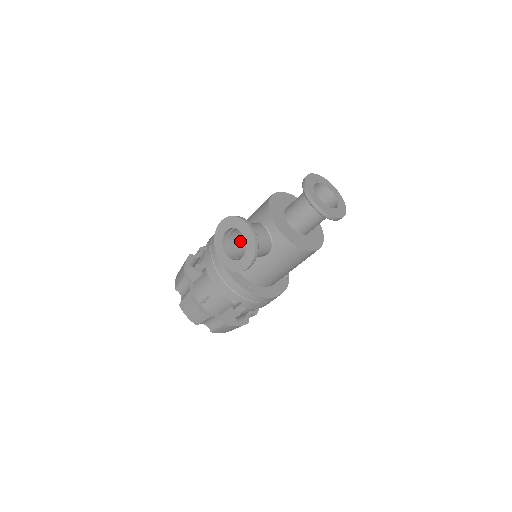
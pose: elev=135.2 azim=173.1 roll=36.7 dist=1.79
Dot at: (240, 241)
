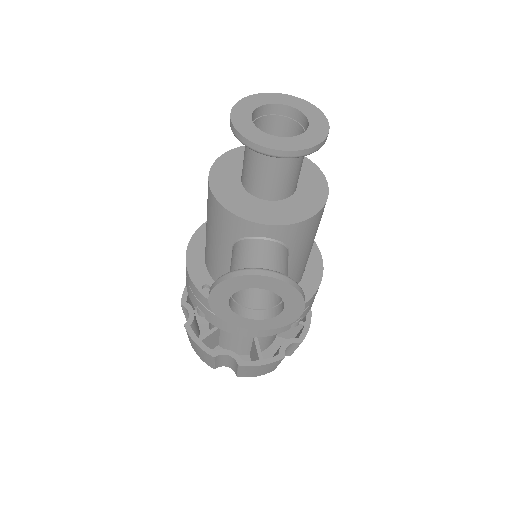
Dot at: occluded
